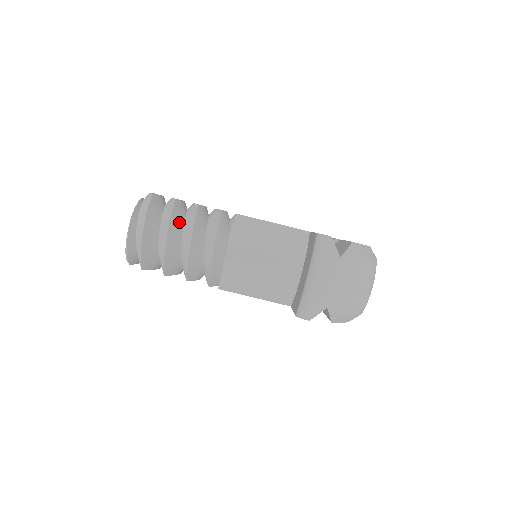
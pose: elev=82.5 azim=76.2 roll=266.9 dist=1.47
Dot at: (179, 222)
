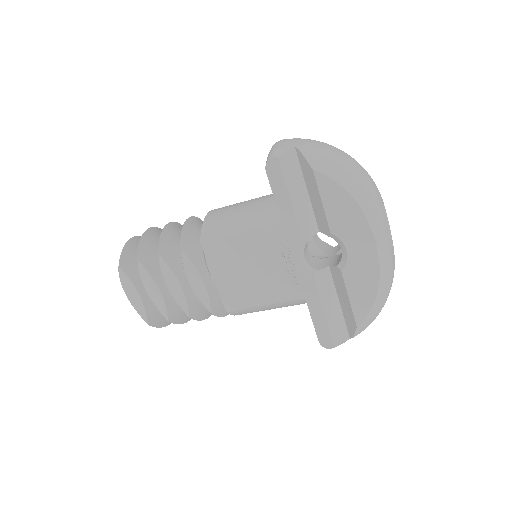
Dot at: occluded
